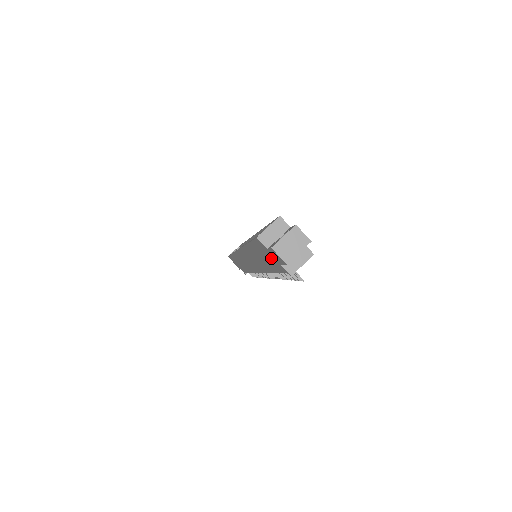
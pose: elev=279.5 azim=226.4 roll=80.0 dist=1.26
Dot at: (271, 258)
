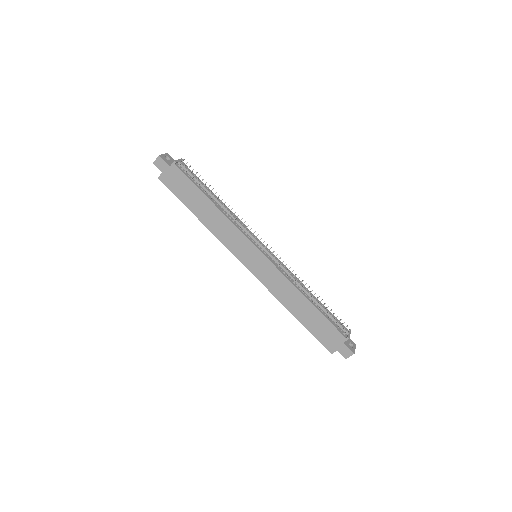
Dot at: (174, 177)
